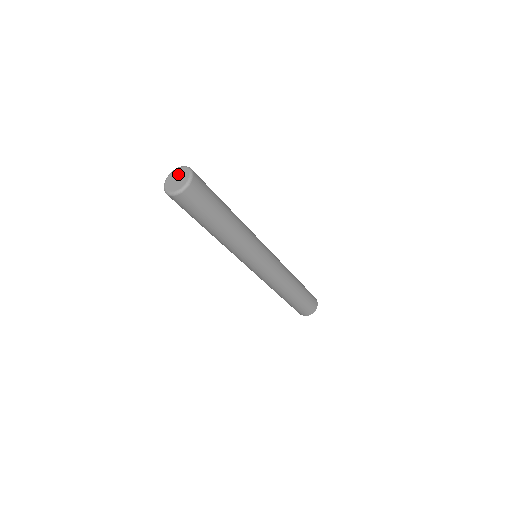
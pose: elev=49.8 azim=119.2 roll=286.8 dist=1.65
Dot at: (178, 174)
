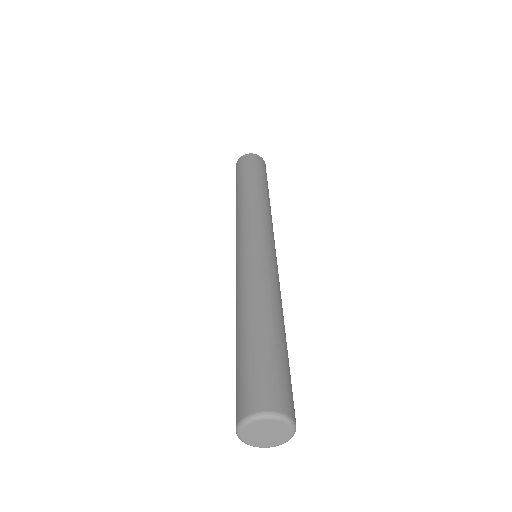
Dot at: (271, 429)
